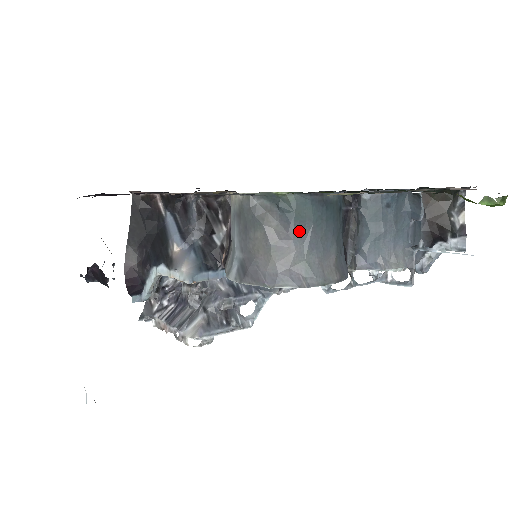
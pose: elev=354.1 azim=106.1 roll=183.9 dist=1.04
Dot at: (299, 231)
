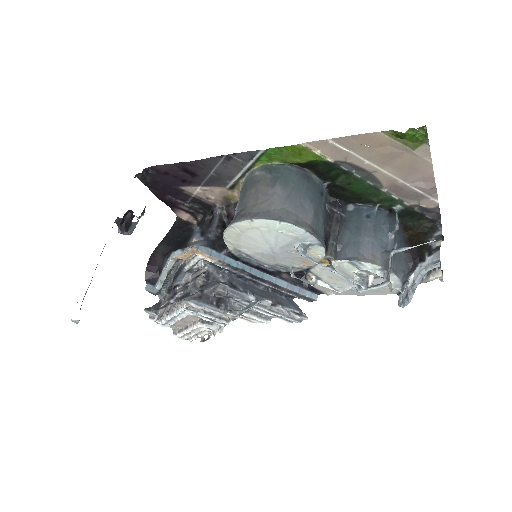
Dot at: (283, 188)
